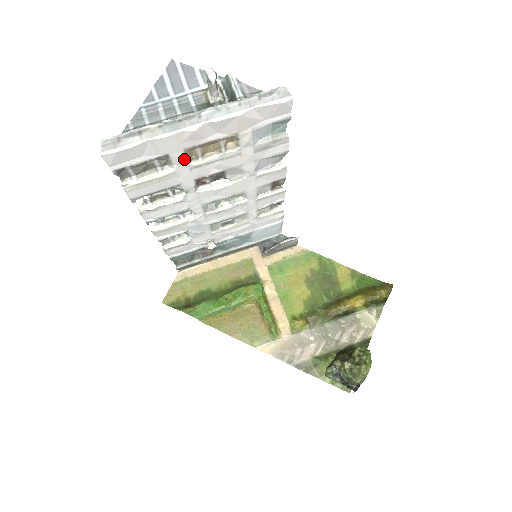
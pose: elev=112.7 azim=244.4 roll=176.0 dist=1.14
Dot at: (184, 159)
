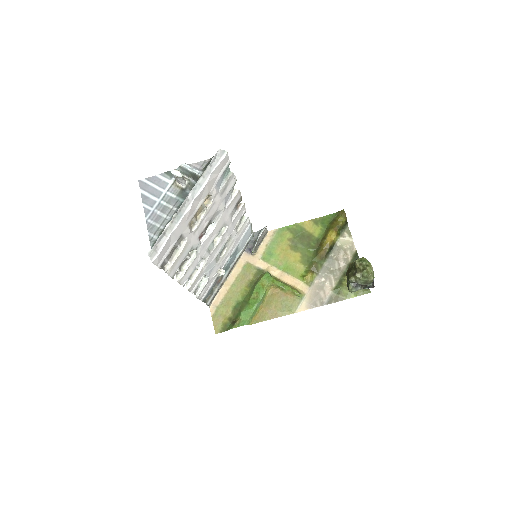
Dot at: (190, 230)
